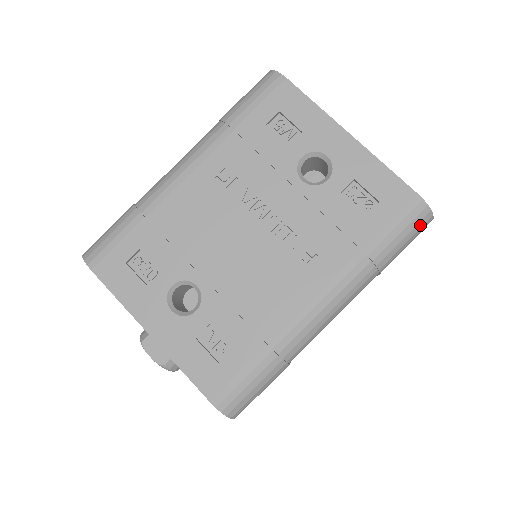
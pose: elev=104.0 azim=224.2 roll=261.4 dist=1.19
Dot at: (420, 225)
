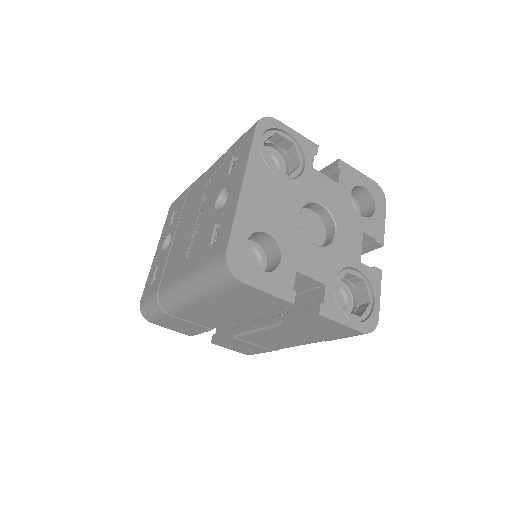
Dot at: (224, 276)
